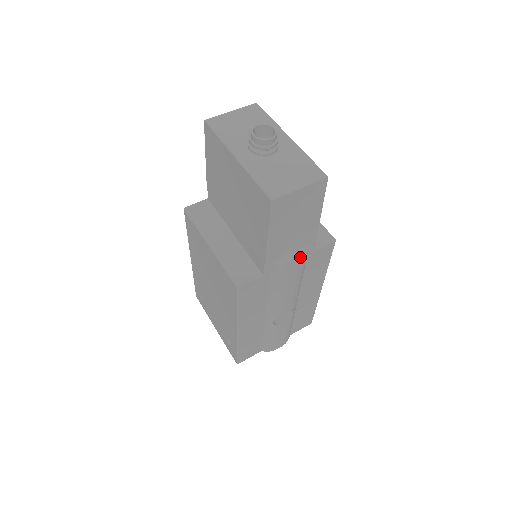
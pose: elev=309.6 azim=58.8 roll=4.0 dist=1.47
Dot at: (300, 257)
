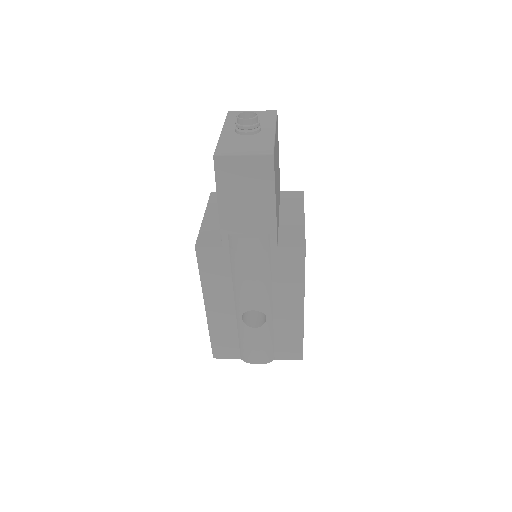
Dot at: (254, 238)
